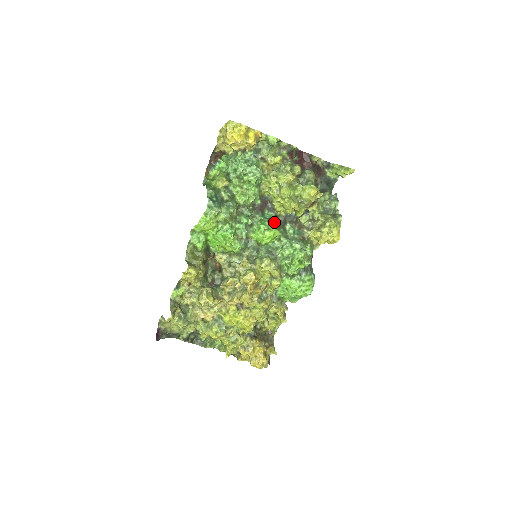
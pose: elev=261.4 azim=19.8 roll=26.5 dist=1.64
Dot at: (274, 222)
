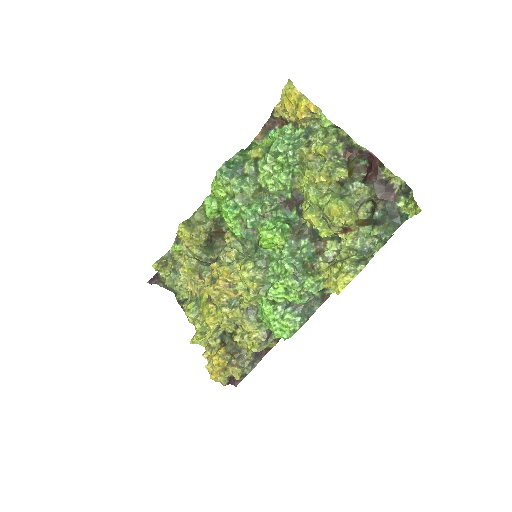
Dot at: (288, 227)
